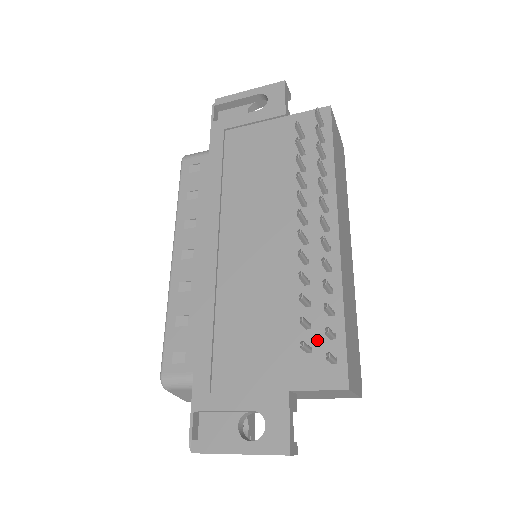
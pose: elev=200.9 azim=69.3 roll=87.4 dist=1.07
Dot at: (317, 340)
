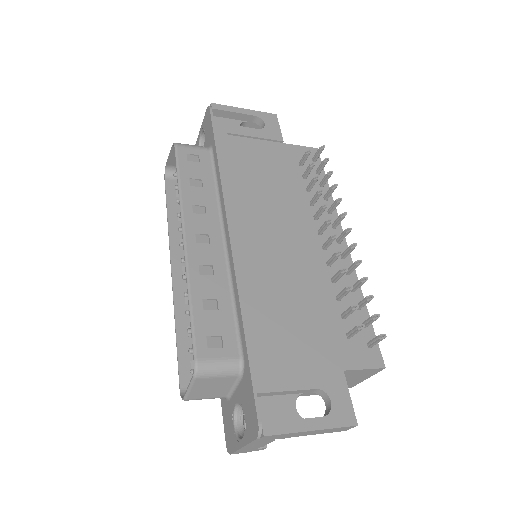
Dot at: occluded
